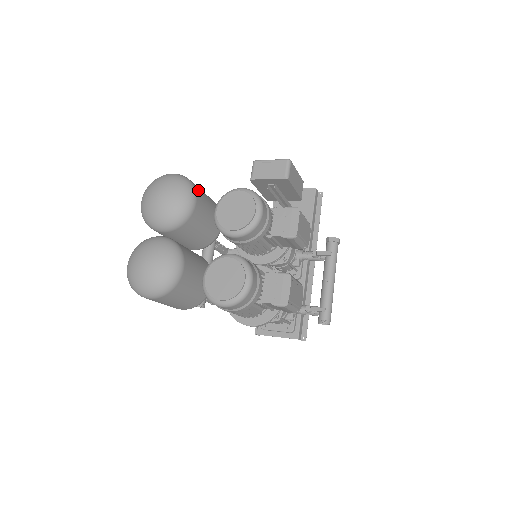
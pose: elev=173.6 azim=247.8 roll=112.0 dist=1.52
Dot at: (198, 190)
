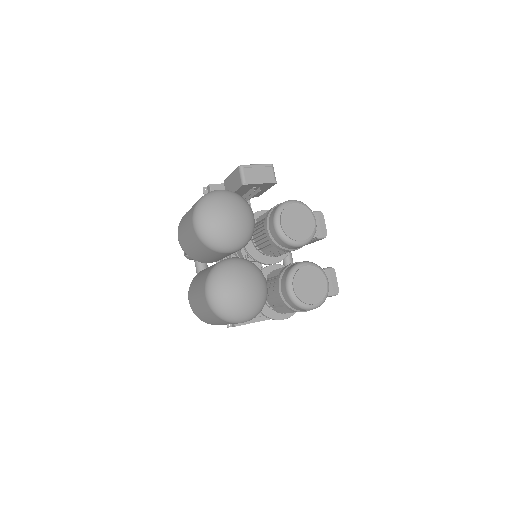
Dot at: occluded
